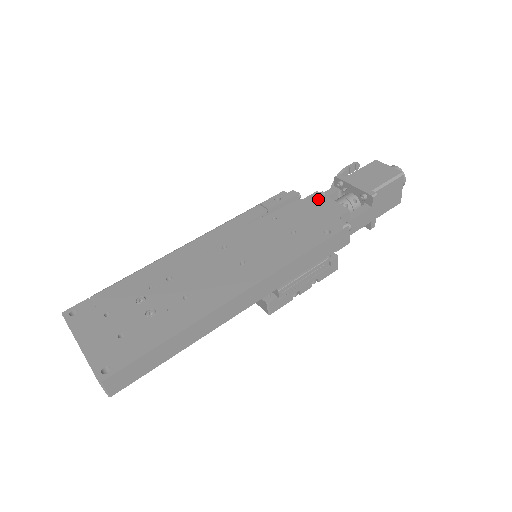
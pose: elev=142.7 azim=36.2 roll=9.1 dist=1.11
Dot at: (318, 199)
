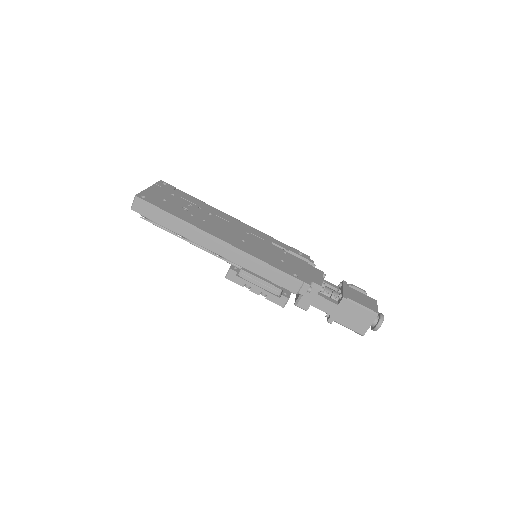
Dot at: (317, 272)
